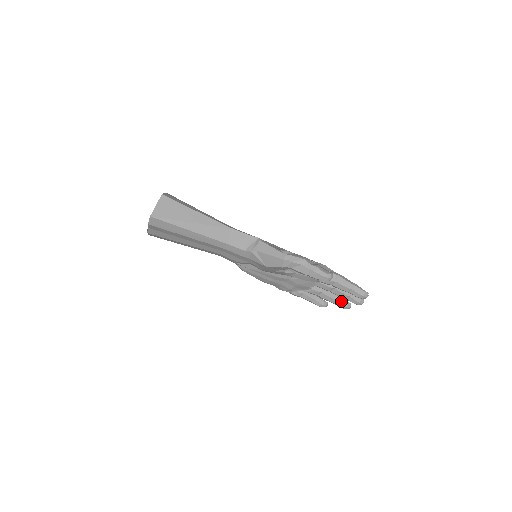
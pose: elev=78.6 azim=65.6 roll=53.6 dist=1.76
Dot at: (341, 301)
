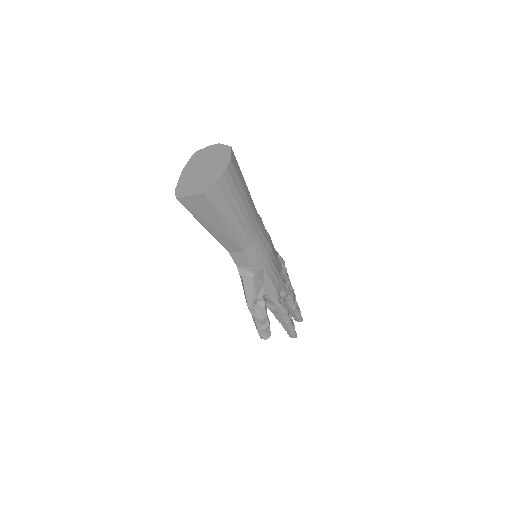
Dot at: occluded
